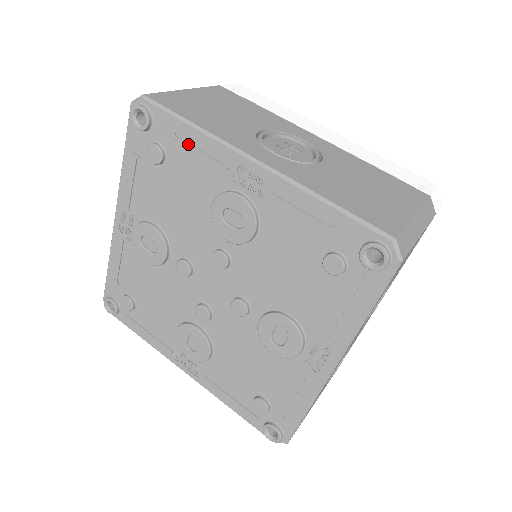
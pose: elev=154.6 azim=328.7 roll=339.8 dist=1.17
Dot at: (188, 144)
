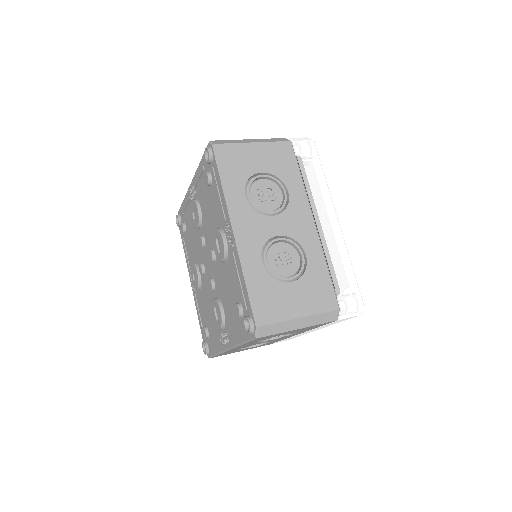
Dot at: (184, 208)
